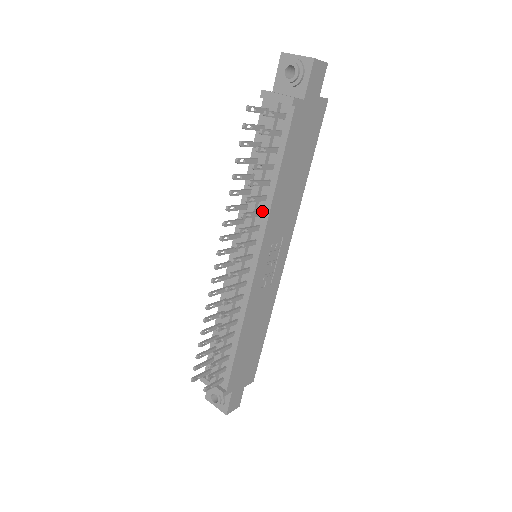
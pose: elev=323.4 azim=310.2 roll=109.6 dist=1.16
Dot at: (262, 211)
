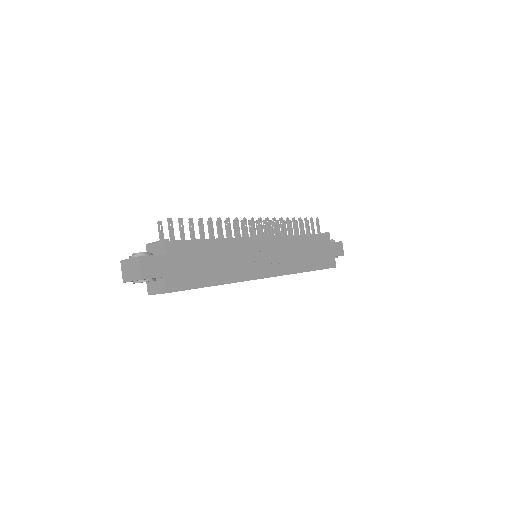
Dot at: occluded
